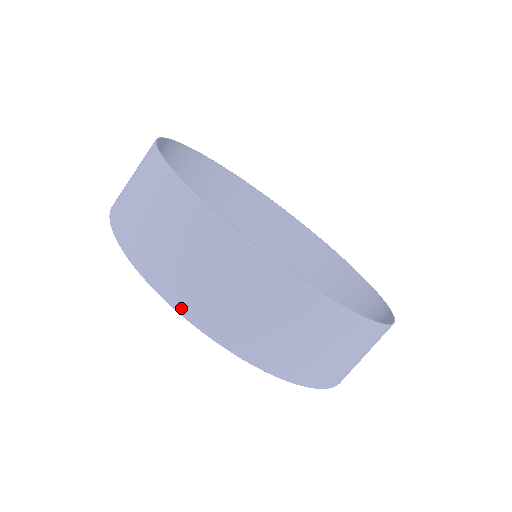
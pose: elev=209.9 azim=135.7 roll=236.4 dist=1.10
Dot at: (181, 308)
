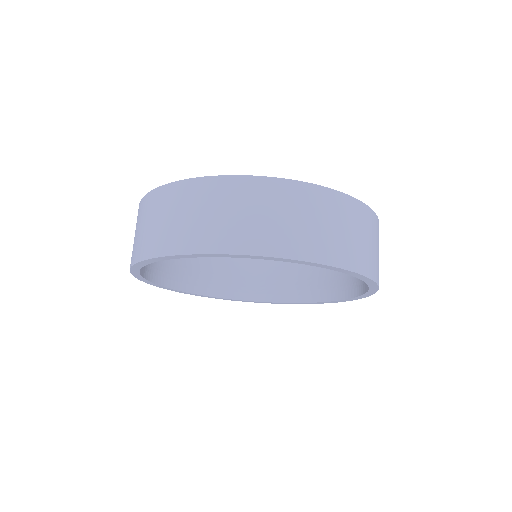
Dot at: (153, 254)
